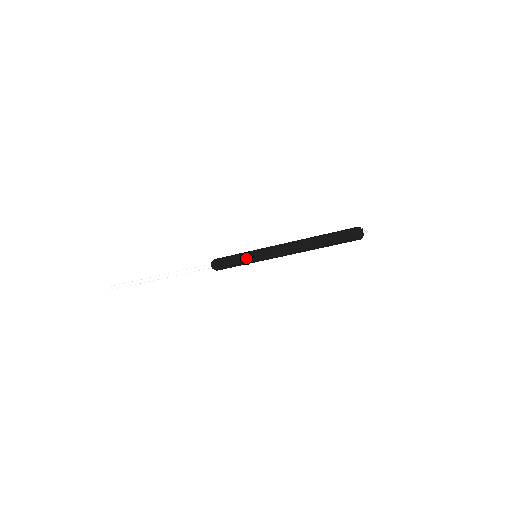
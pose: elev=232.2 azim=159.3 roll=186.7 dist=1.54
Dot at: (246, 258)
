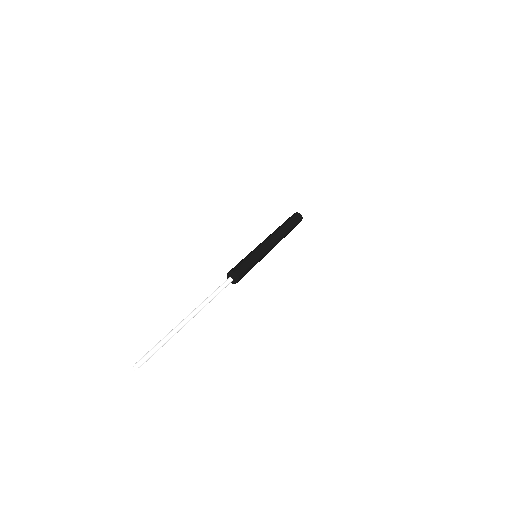
Dot at: (252, 254)
